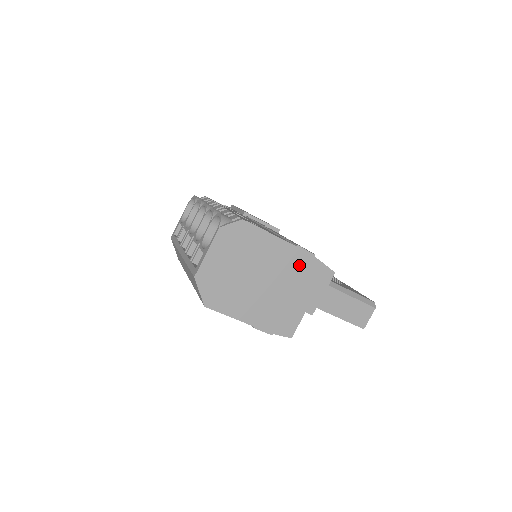
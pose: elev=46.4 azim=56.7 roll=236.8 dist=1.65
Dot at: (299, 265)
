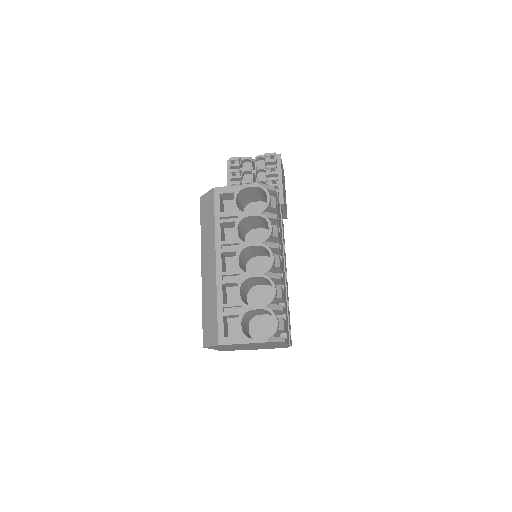
Dot at: (278, 346)
